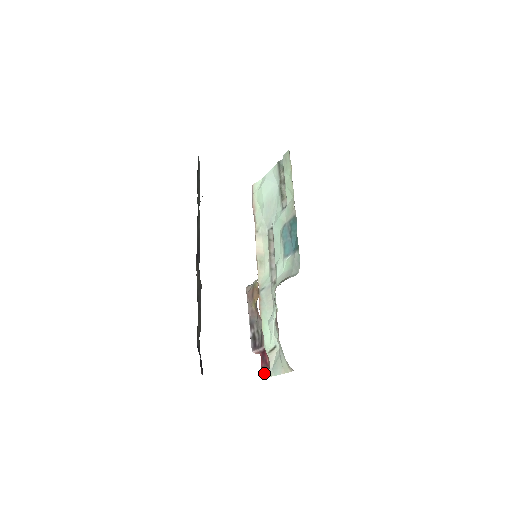
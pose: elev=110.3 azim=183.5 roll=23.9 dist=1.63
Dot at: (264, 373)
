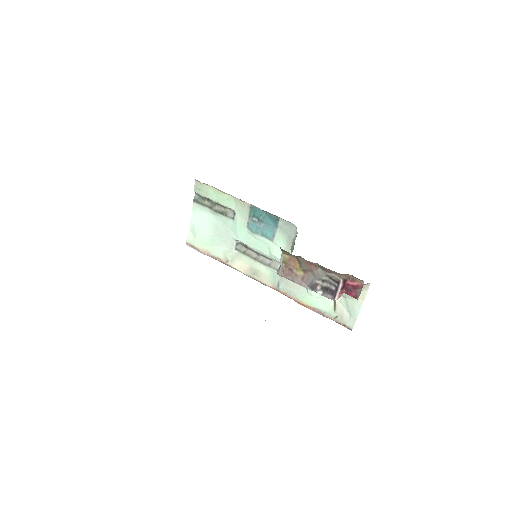
Dot at: (348, 327)
